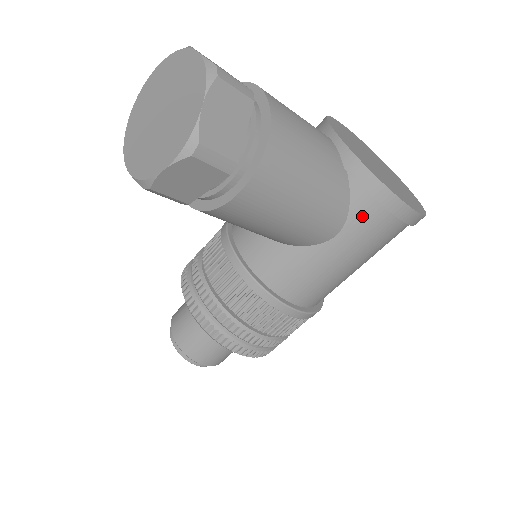
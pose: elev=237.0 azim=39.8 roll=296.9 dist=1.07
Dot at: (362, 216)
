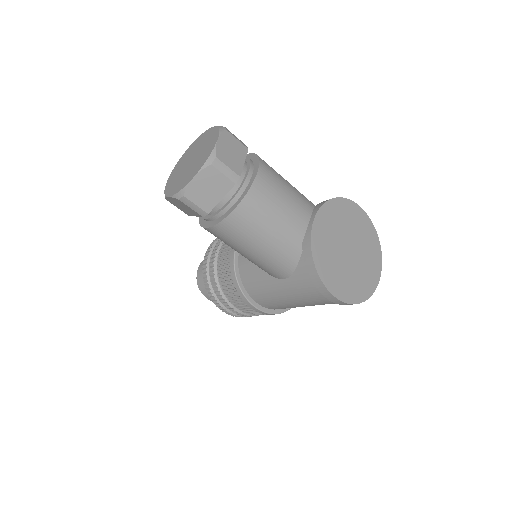
Dot at: (301, 279)
